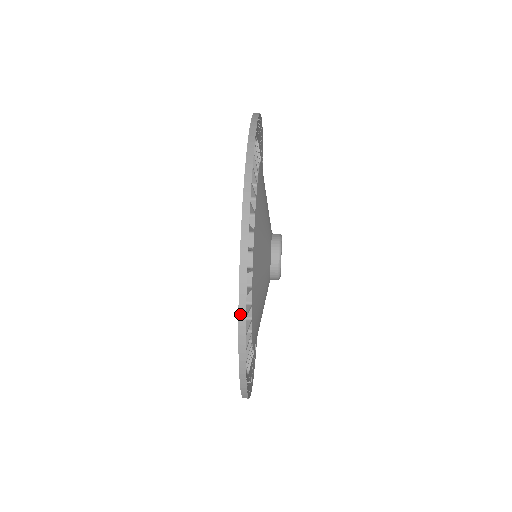
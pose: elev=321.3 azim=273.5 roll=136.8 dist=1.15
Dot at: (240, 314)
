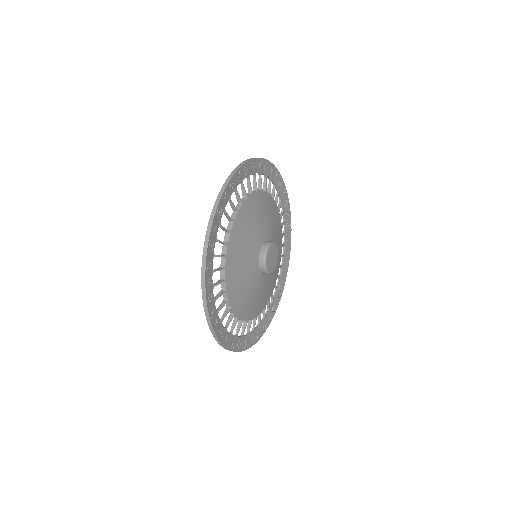
Dot at: (205, 313)
